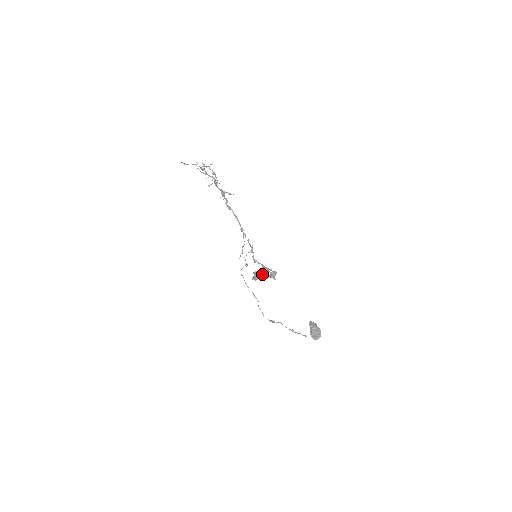
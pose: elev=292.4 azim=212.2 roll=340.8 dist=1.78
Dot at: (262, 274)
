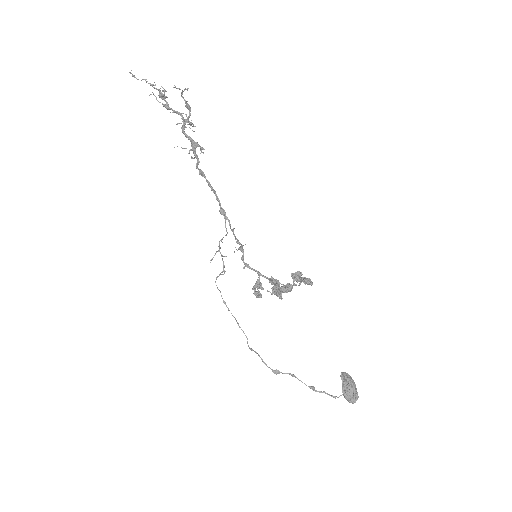
Dot at: (295, 284)
